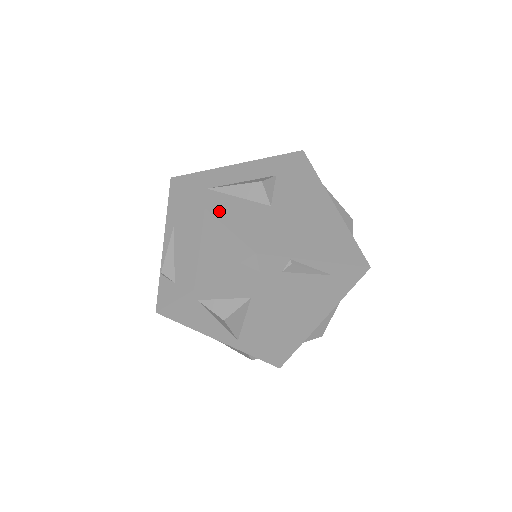
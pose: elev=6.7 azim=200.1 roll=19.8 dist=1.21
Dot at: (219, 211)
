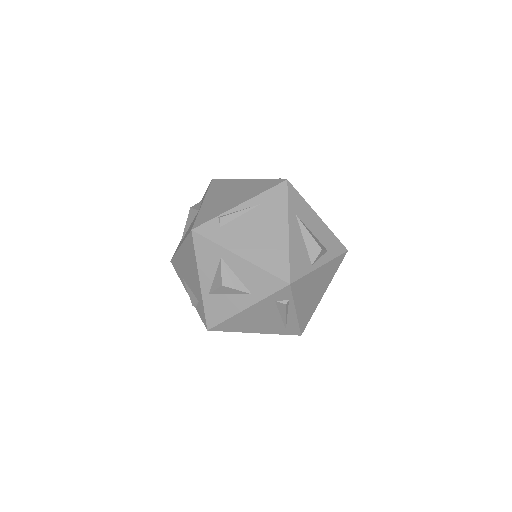
Dot at: (182, 241)
